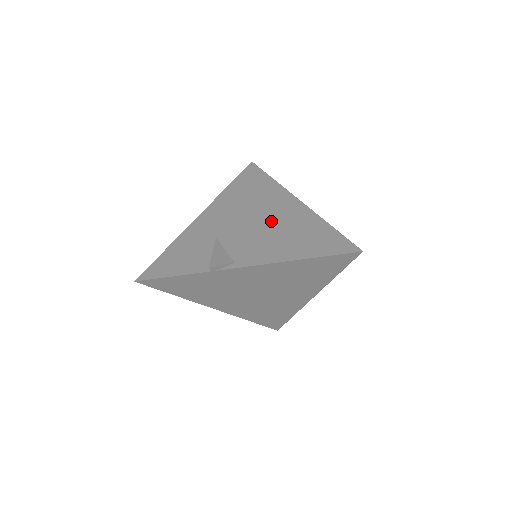
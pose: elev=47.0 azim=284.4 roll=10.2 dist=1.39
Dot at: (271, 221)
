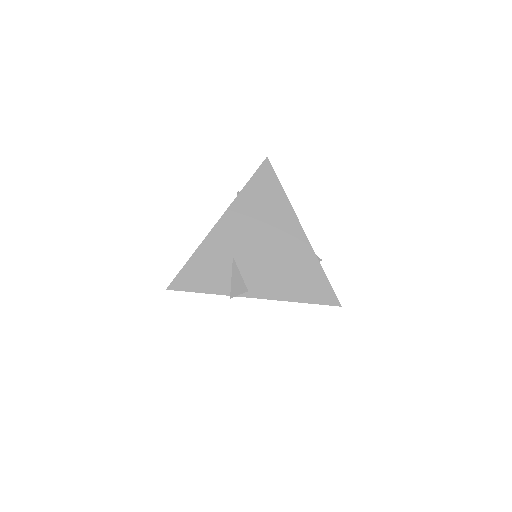
Dot at: (279, 251)
